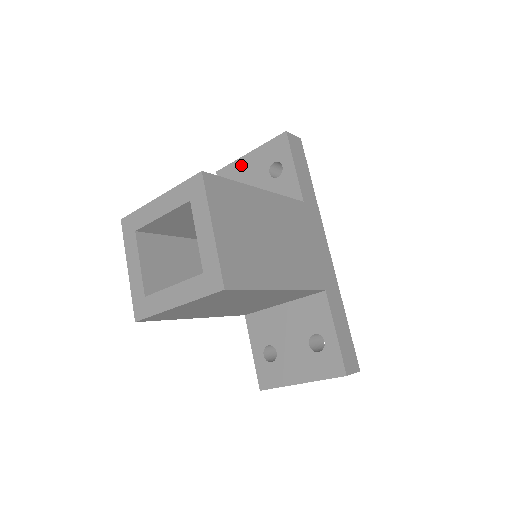
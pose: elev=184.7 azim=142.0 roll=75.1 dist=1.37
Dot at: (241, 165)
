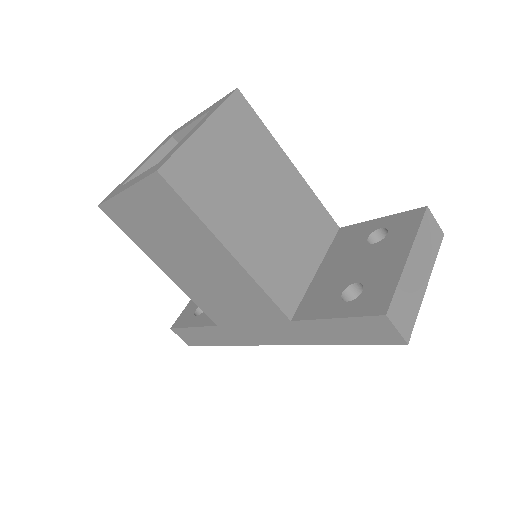
Dot at: occluded
